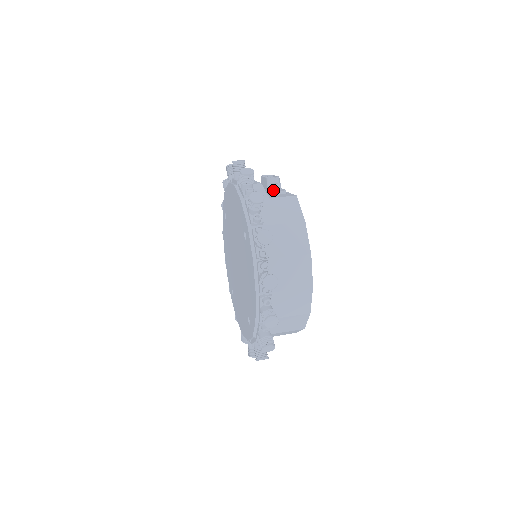
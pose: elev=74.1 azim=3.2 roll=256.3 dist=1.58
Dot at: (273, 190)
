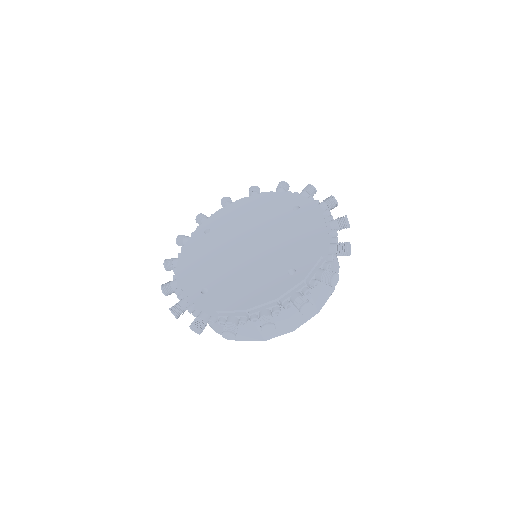
Dot at: occluded
